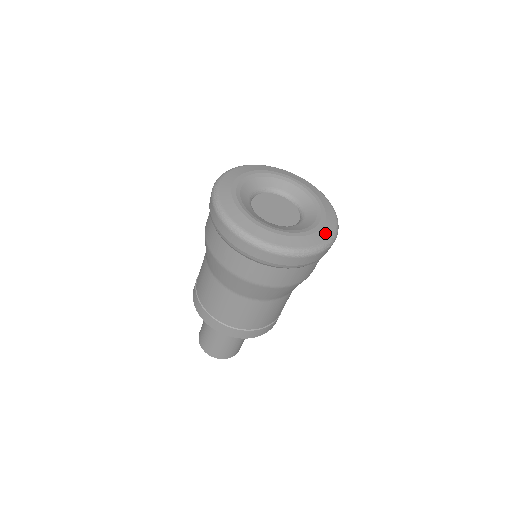
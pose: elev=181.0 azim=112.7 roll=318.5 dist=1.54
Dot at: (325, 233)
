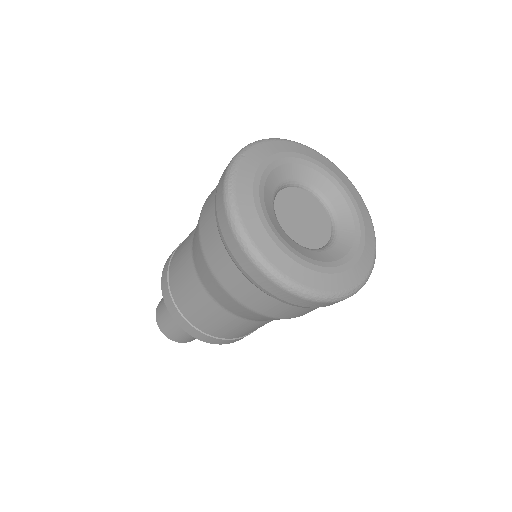
Dot at: (362, 206)
